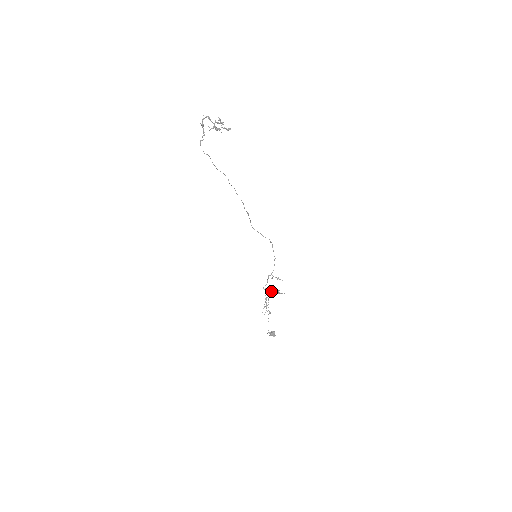
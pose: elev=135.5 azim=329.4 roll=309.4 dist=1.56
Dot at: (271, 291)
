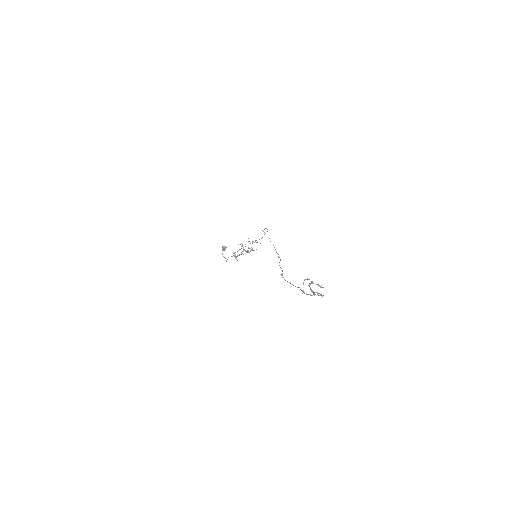
Dot at: (247, 252)
